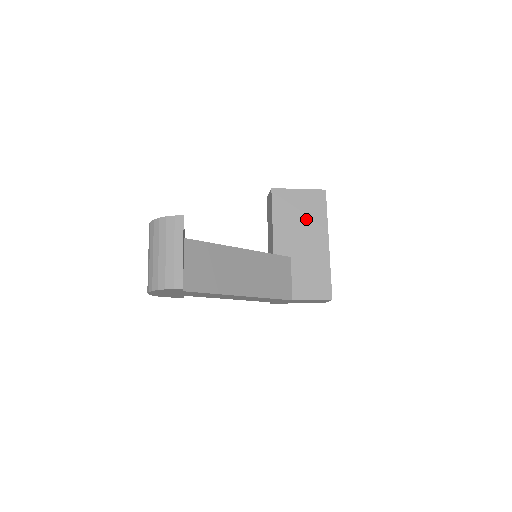
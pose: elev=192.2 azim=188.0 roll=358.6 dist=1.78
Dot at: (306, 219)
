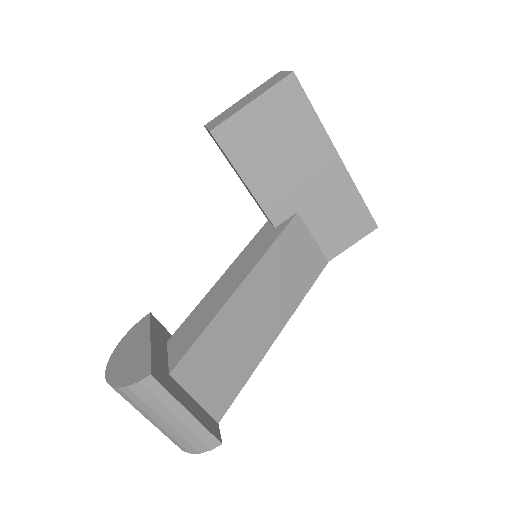
Dot at: (289, 143)
